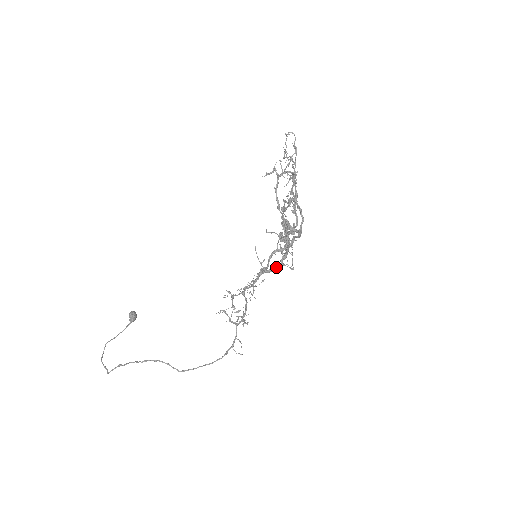
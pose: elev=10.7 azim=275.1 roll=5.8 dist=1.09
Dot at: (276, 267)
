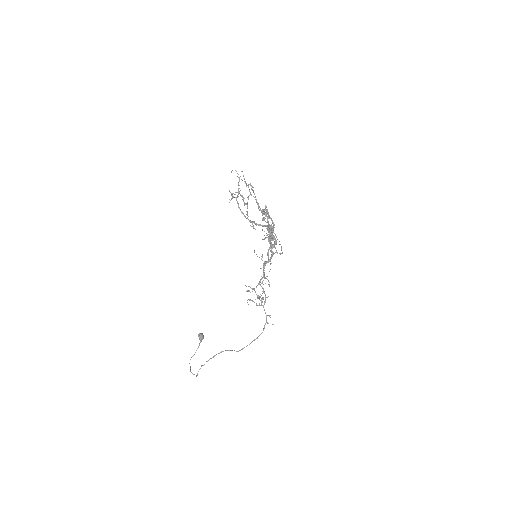
Dot at: (271, 257)
